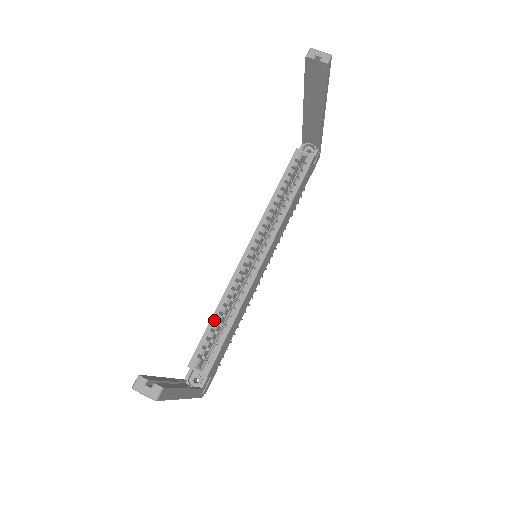
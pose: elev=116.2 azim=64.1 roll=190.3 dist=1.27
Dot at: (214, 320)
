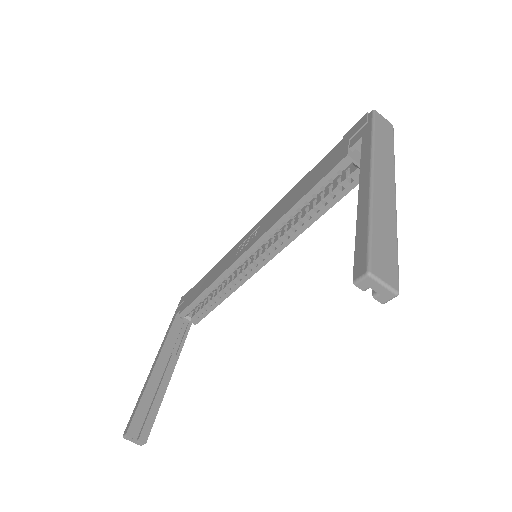
Dot at: (204, 295)
